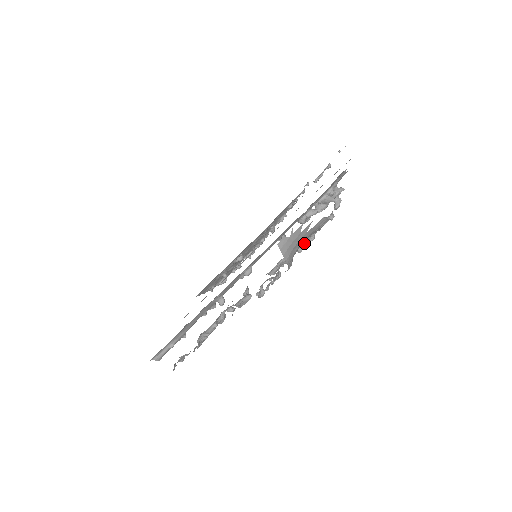
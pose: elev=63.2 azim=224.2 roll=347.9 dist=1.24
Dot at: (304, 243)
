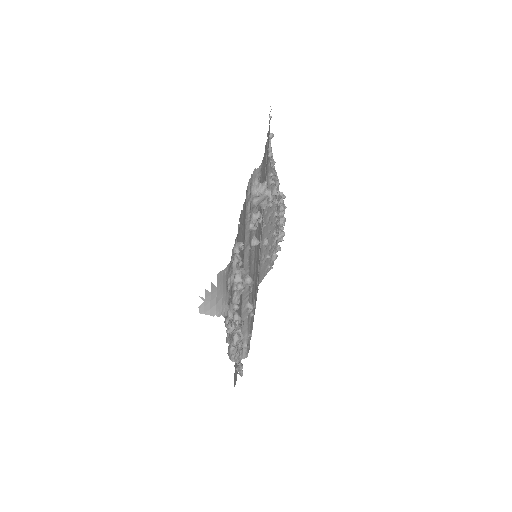
Dot at: (233, 281)
